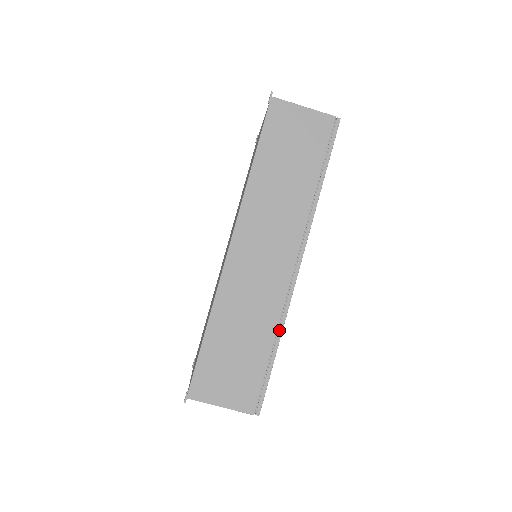
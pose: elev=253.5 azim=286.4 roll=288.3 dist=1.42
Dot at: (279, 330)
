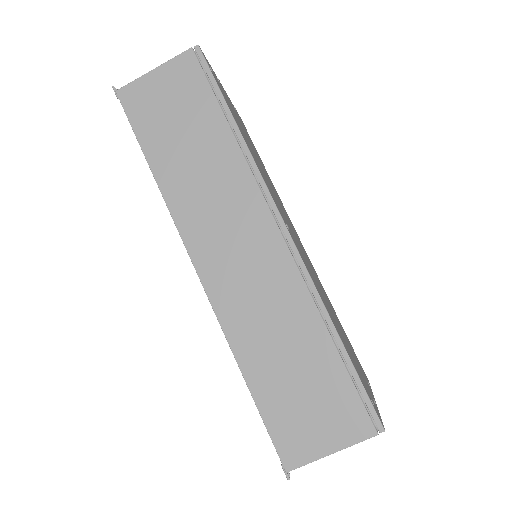
Dot at: (323, 315)
